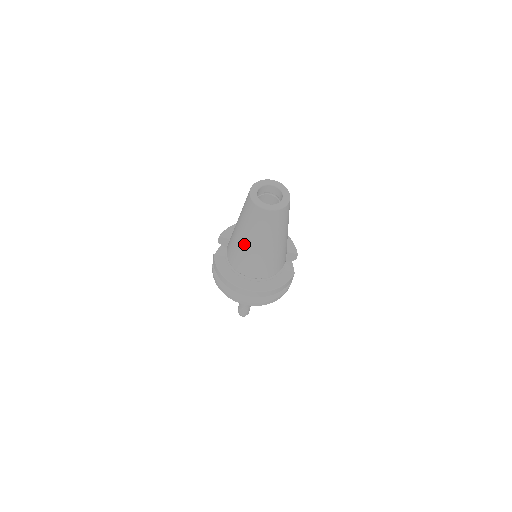
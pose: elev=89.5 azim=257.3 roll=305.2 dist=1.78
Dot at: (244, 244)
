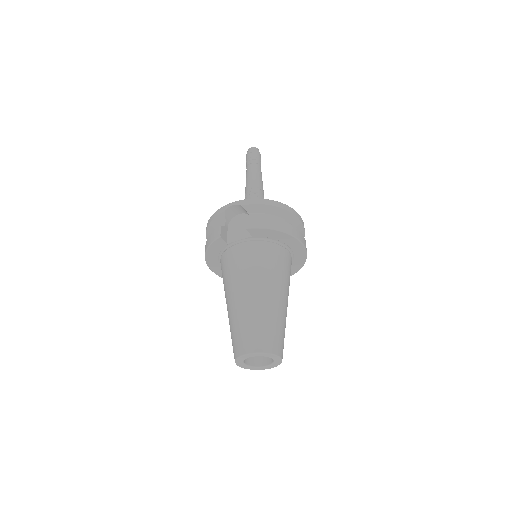
Dot at: (226, 301)
